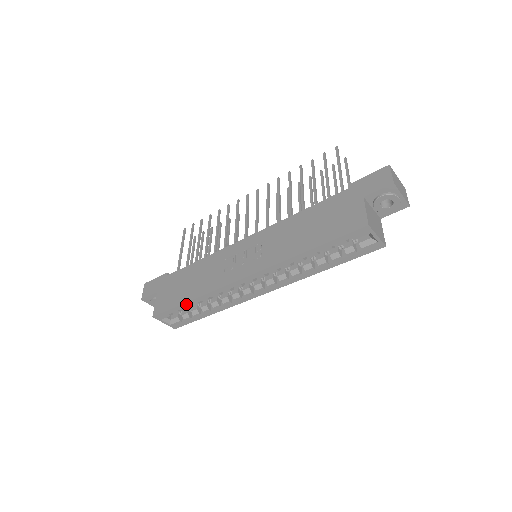
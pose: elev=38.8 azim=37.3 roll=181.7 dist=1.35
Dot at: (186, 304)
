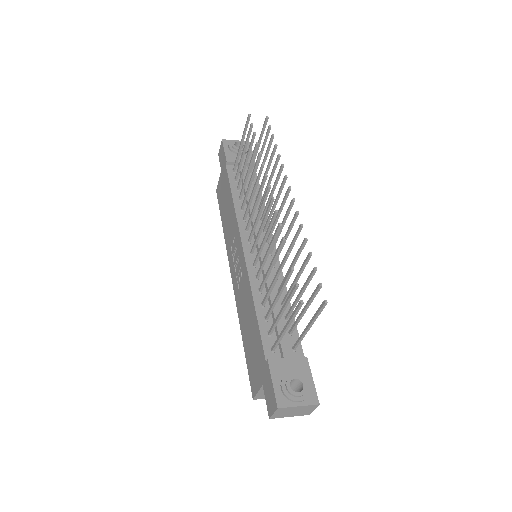
Dot at: occluded
